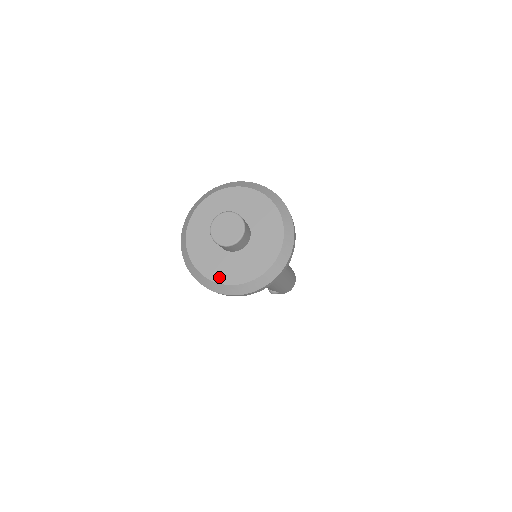
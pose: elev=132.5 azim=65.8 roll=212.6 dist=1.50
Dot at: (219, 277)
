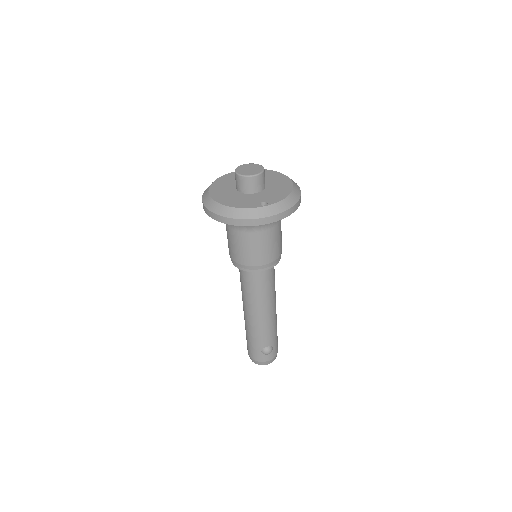
Dot at: occluded
